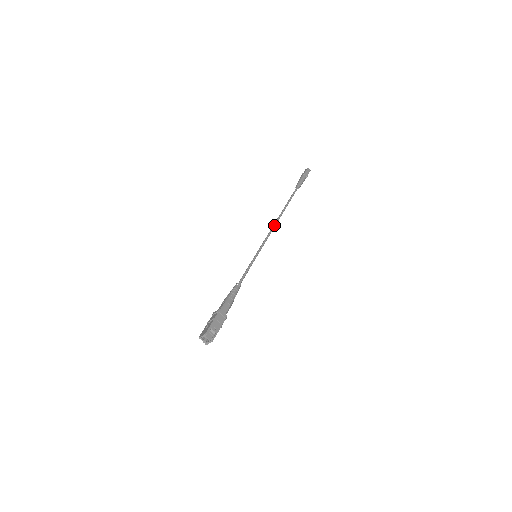
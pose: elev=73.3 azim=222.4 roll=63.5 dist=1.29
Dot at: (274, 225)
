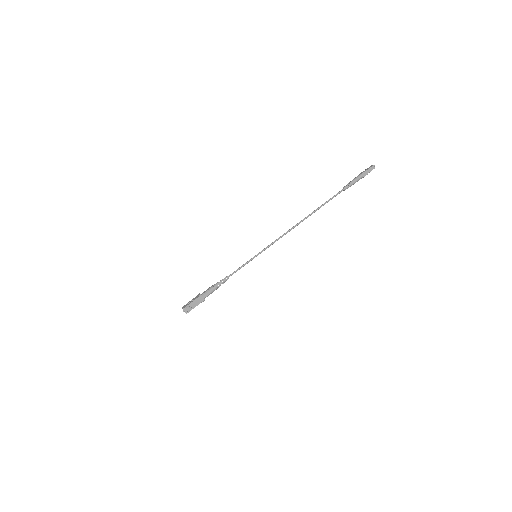
Dot at: (290, 230)
